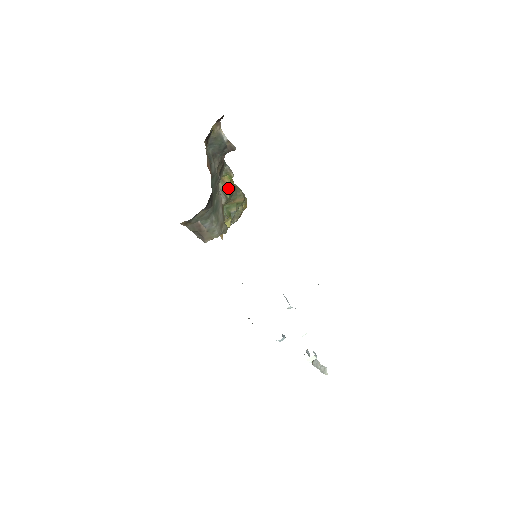
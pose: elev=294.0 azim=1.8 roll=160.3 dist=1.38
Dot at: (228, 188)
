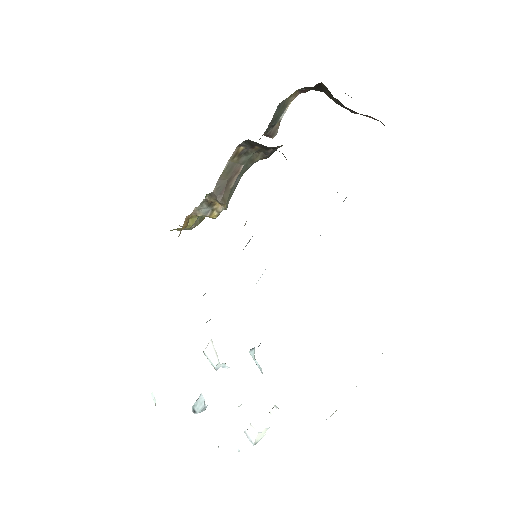
Dot at: occluded
